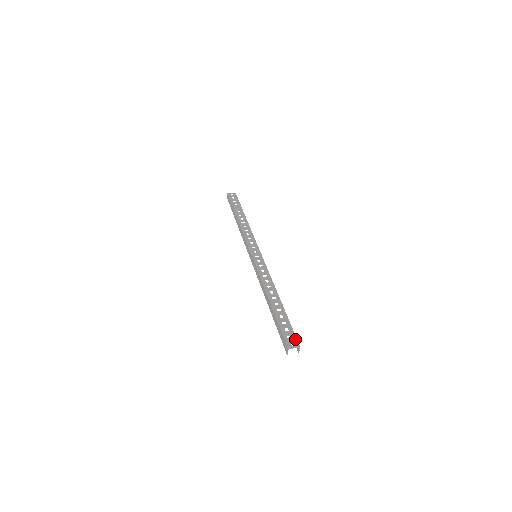
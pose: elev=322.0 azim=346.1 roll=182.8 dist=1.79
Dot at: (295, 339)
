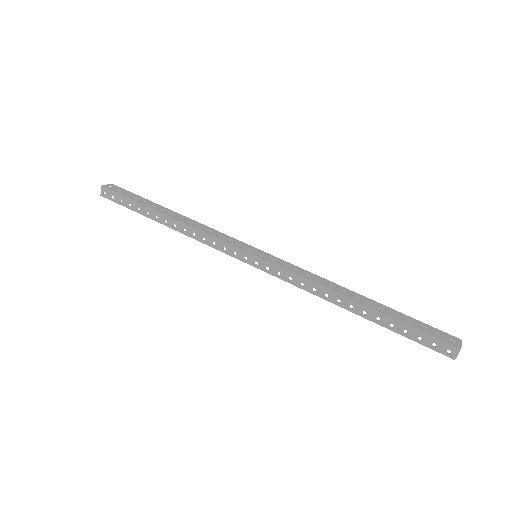
Dot at: (447, 334)
